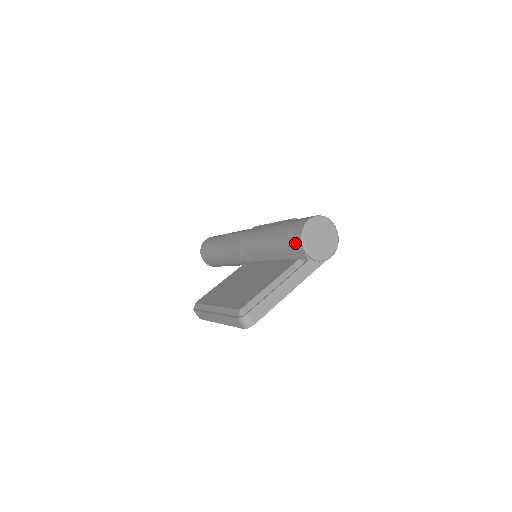
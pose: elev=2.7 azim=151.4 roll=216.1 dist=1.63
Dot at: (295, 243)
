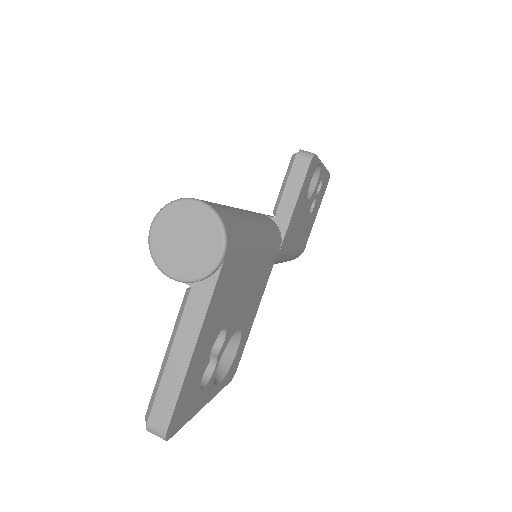
Dot at: occluded
